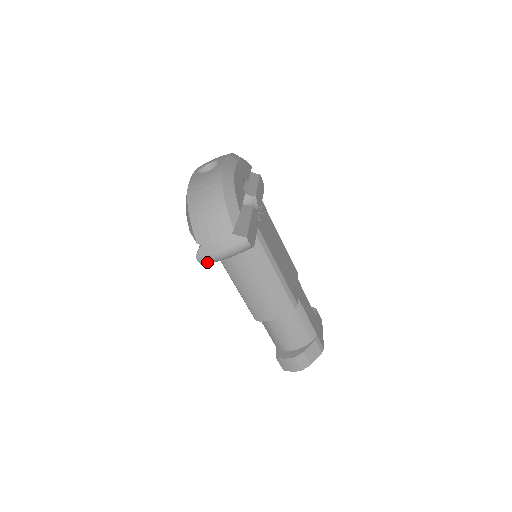
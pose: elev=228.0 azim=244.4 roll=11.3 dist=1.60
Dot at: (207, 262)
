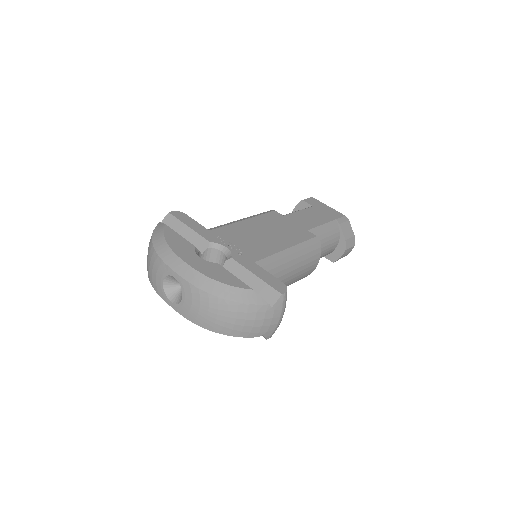
Dot at: occluded
